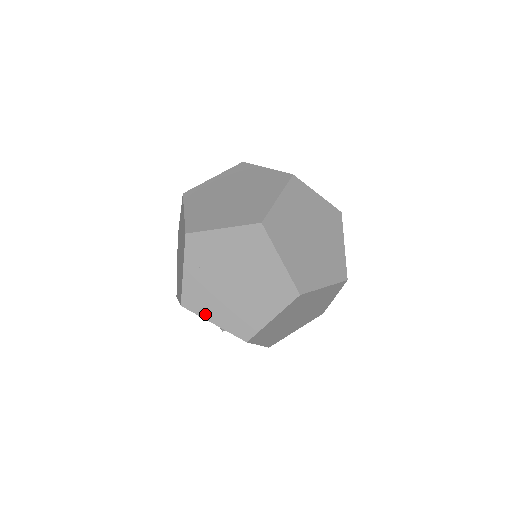
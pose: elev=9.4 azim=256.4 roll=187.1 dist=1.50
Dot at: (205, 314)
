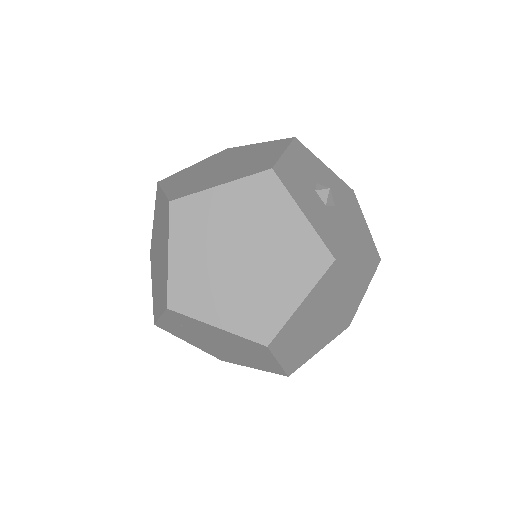
Dot at: (181, 338)
